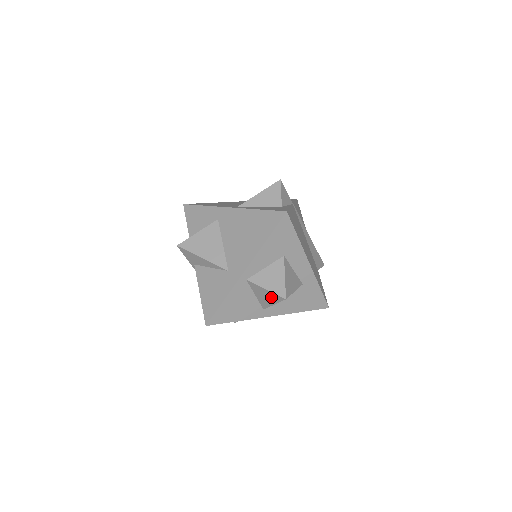
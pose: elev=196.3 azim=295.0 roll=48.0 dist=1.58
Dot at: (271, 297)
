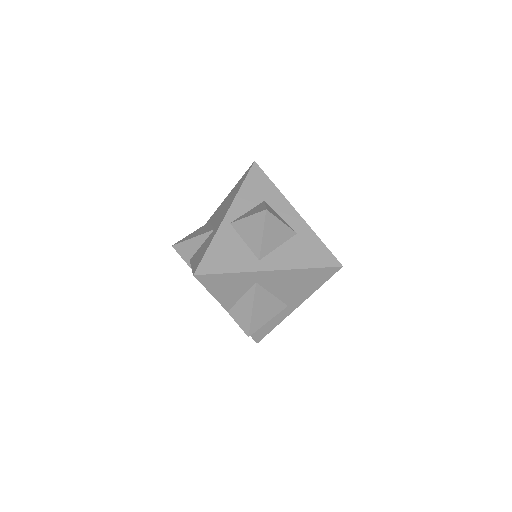
Dot at: (256, 225)
